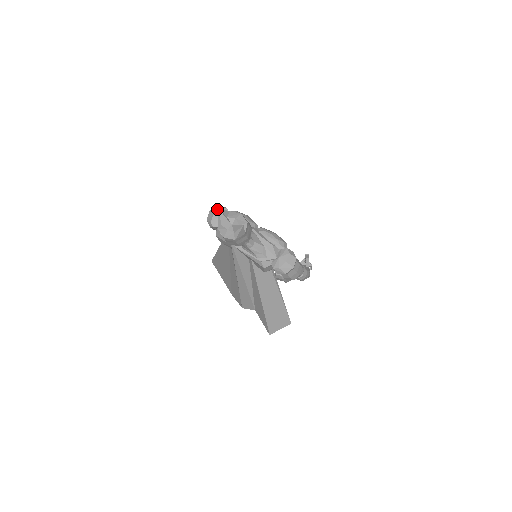
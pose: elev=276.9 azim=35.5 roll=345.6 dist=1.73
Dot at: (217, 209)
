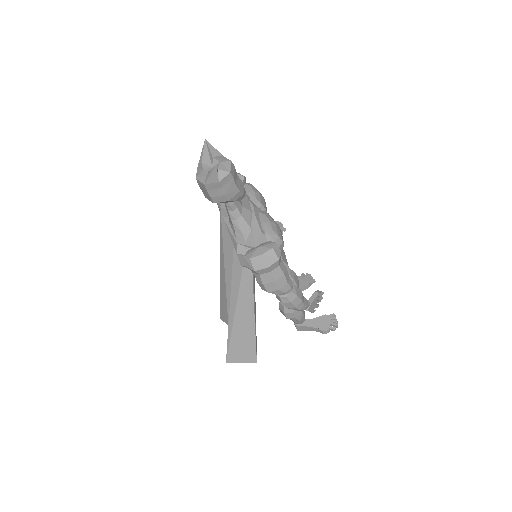
Dot at: occluded
